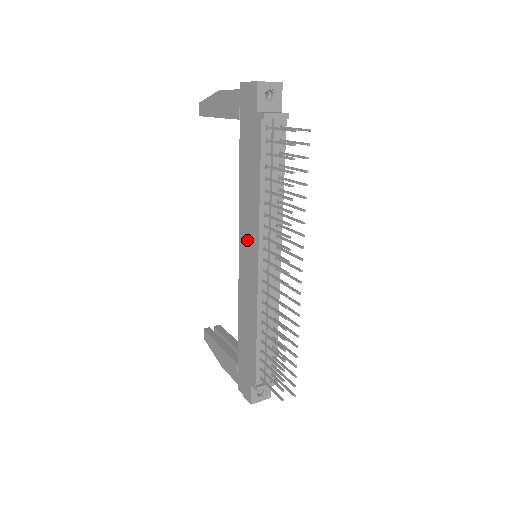
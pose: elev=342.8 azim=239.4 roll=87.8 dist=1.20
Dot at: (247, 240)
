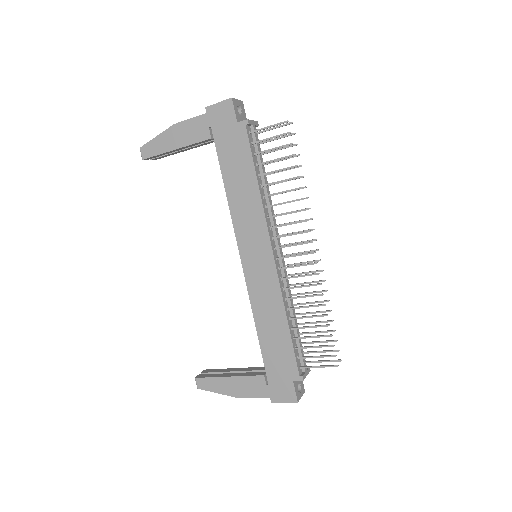
Dot at: (251, 239)
